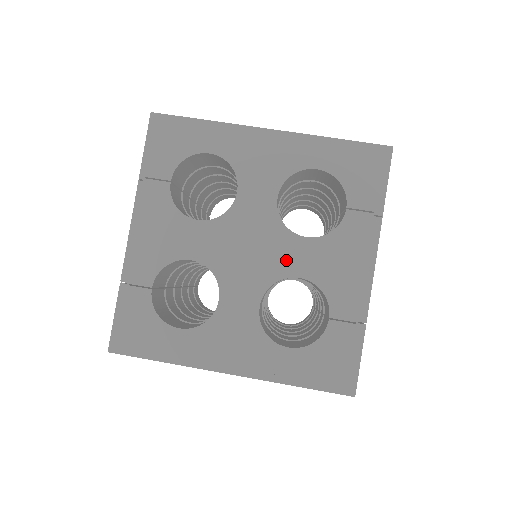
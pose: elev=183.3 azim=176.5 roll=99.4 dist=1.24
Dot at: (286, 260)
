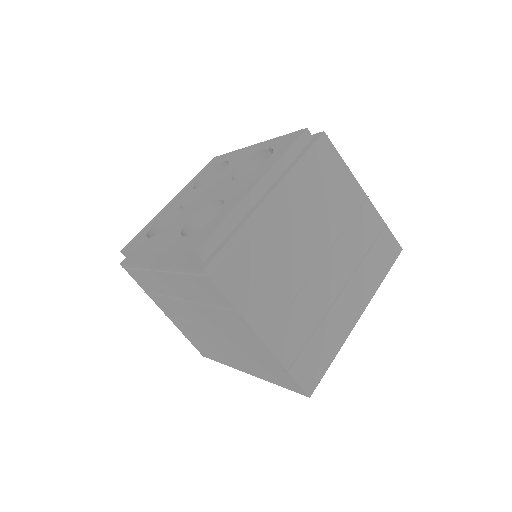
Dot at: (225, 176)
